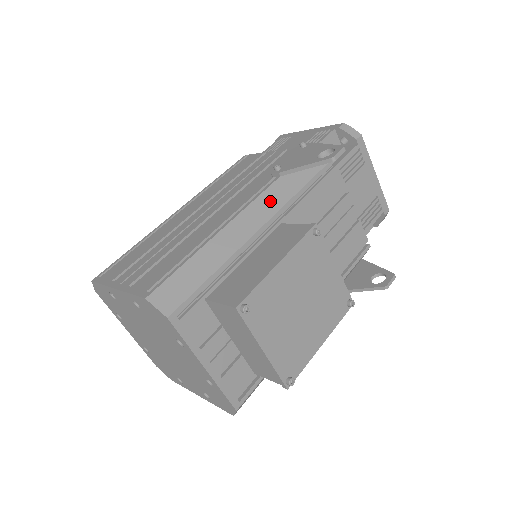
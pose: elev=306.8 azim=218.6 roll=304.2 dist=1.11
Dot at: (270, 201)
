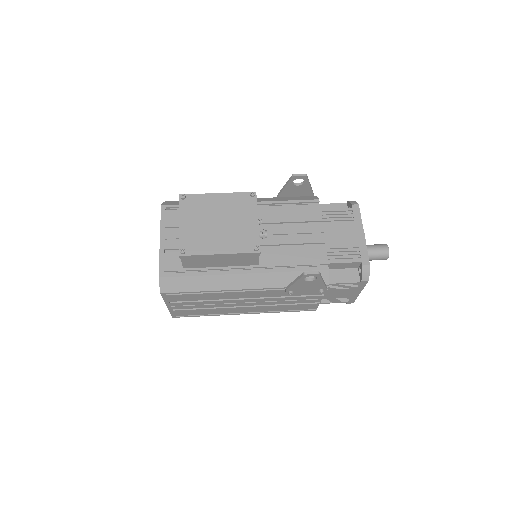
Dot at: (258, 200)
